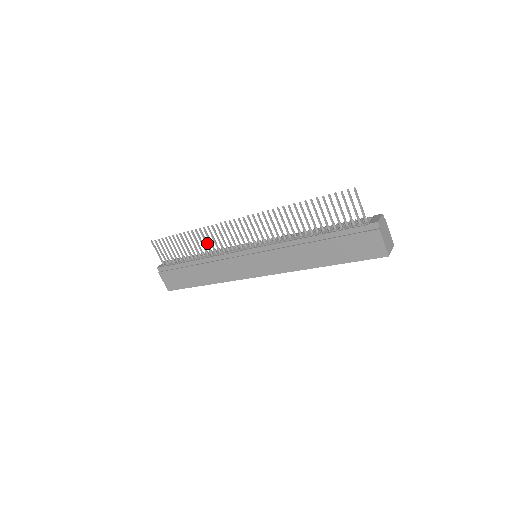
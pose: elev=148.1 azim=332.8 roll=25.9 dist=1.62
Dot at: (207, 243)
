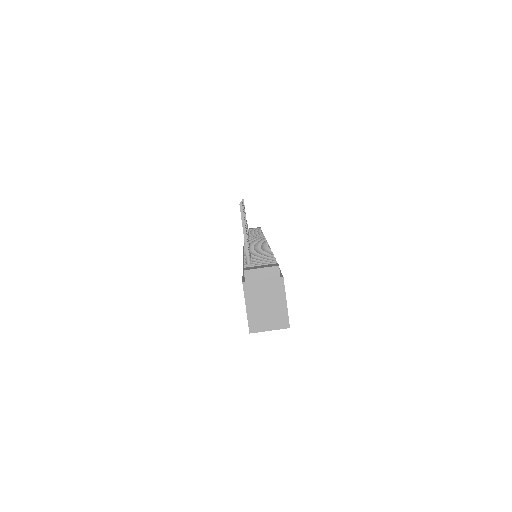
Dot at: occluded
